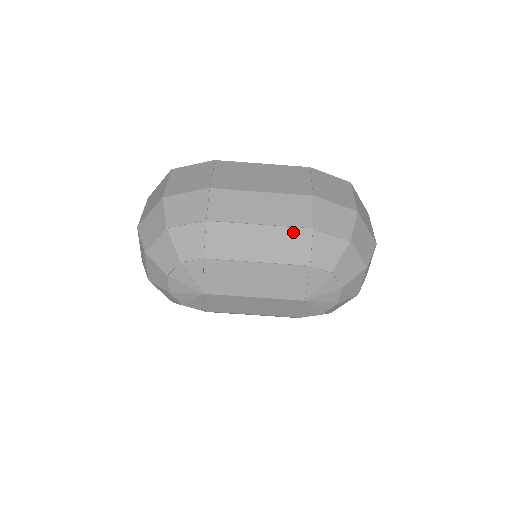
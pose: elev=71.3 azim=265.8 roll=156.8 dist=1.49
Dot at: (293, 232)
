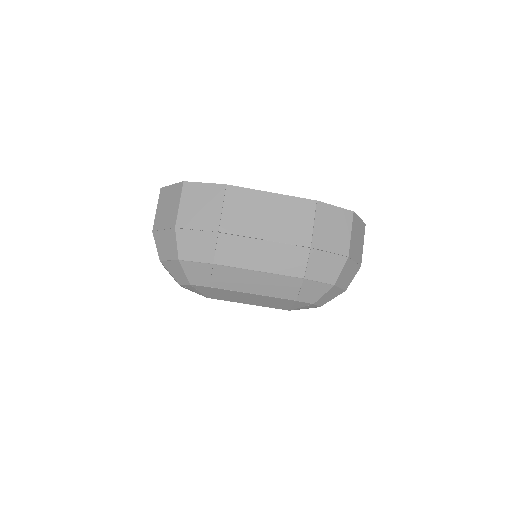
Dot at: (286, 279)
